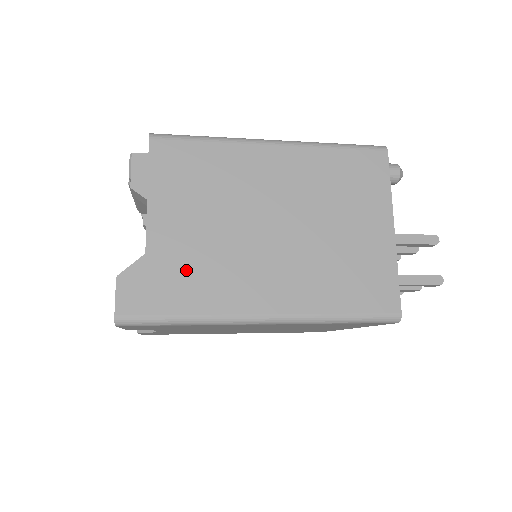
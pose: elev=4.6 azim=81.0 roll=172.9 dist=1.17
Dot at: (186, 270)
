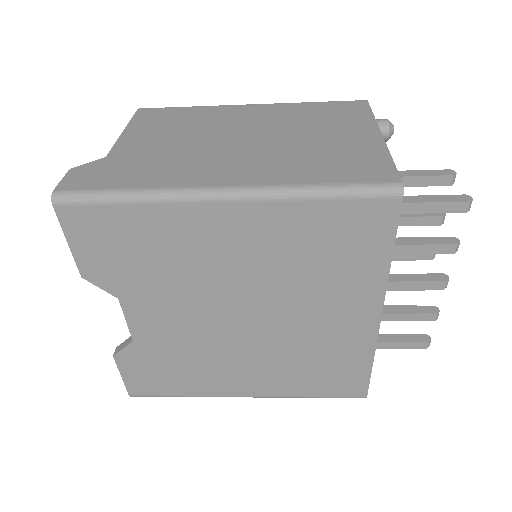
Dot at: (143, 164)
